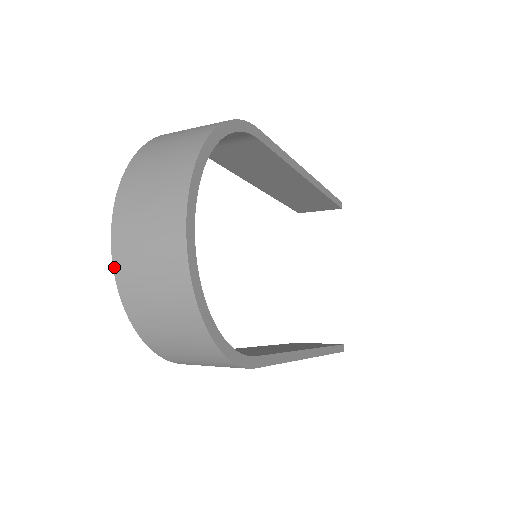
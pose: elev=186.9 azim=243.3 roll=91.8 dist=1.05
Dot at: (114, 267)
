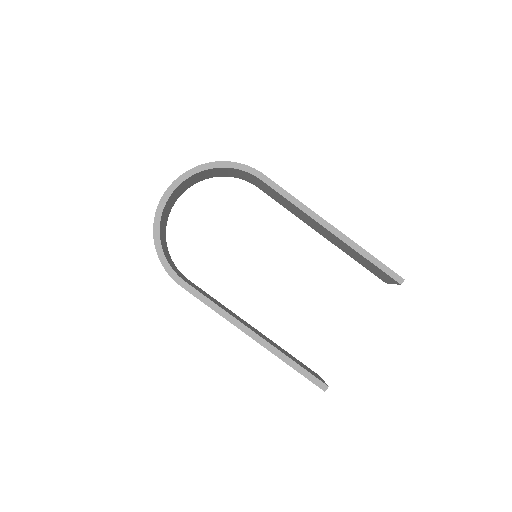
Dot at: occluded
